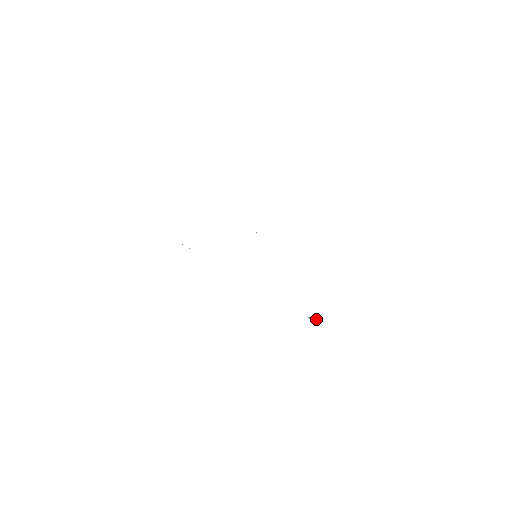
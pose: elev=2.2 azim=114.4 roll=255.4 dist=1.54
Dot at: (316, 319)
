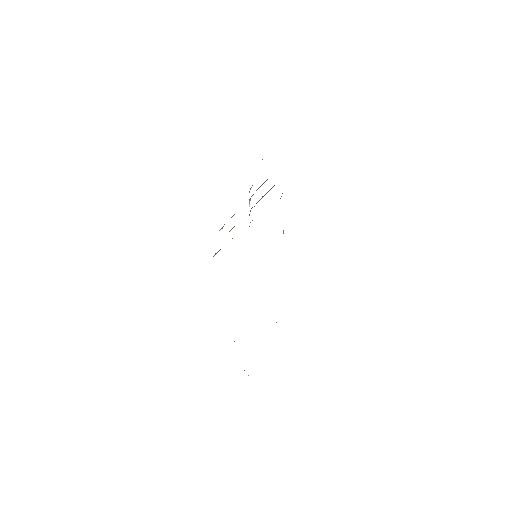
Dot at: occluded
